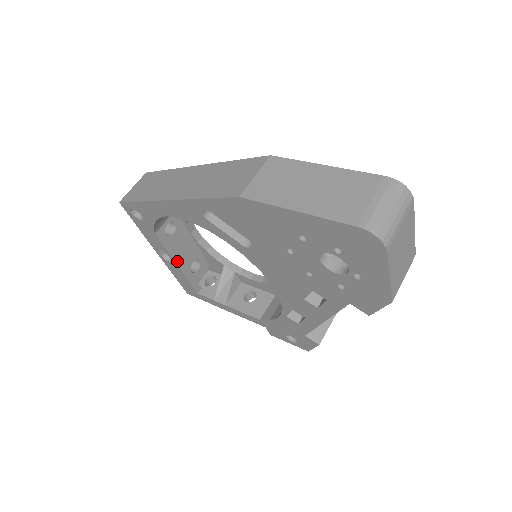
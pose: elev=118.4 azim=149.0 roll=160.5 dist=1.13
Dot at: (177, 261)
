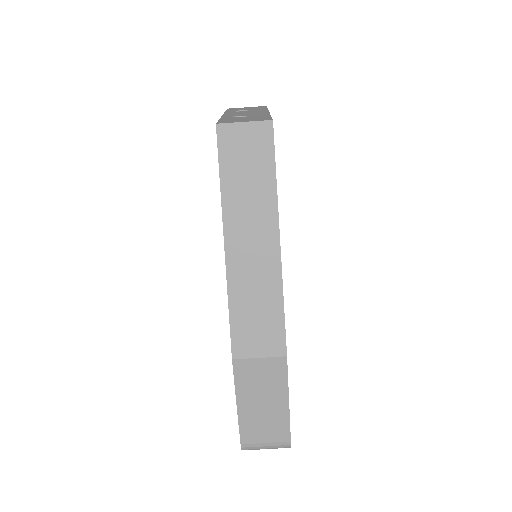
Dot at: occluded
